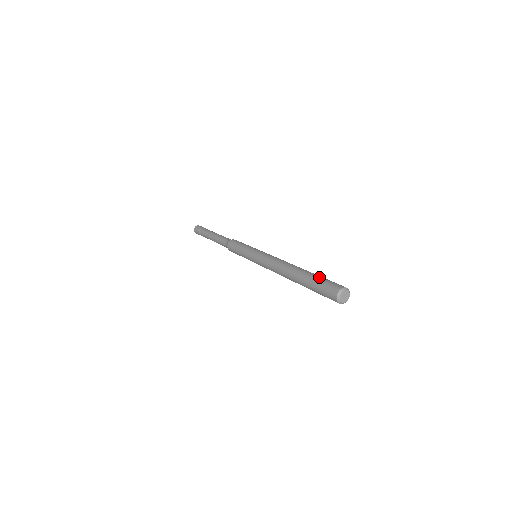
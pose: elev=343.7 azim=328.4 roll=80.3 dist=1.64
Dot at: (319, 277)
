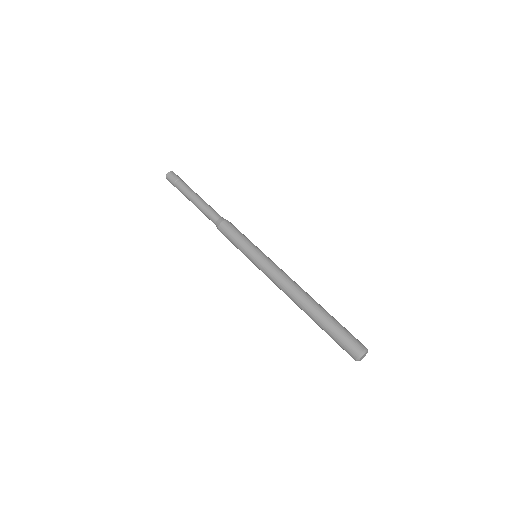
Dot at: (336, 327)
